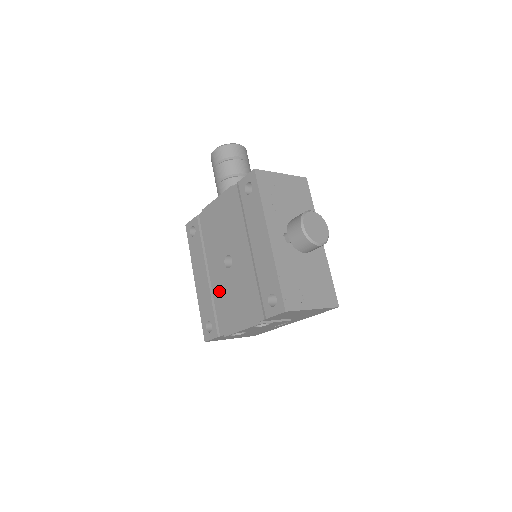
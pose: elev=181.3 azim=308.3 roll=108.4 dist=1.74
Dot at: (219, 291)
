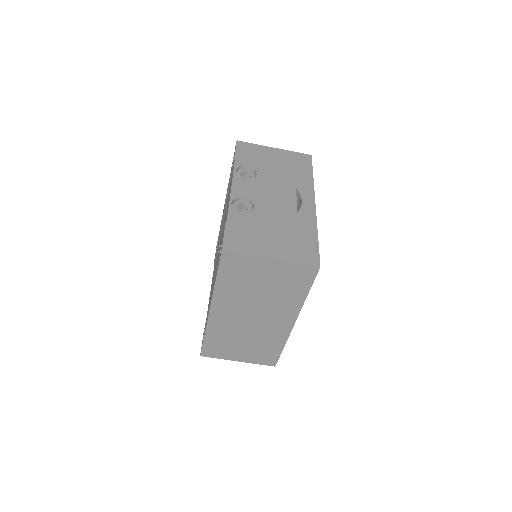
Dot at: occluded
